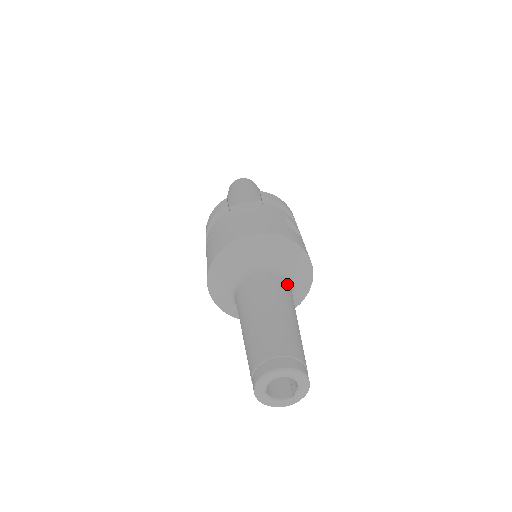
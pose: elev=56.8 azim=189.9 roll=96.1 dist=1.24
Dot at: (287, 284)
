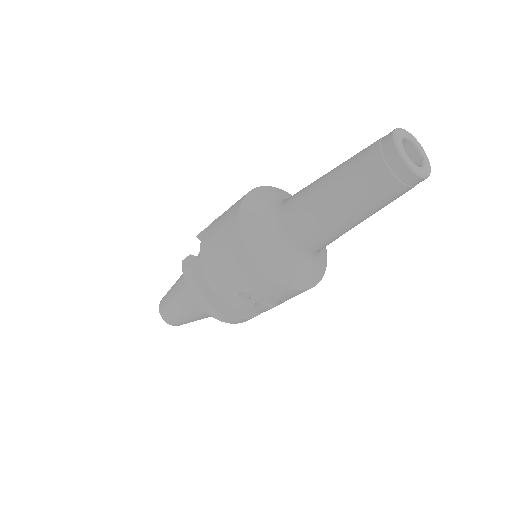
Dot at: occluded
